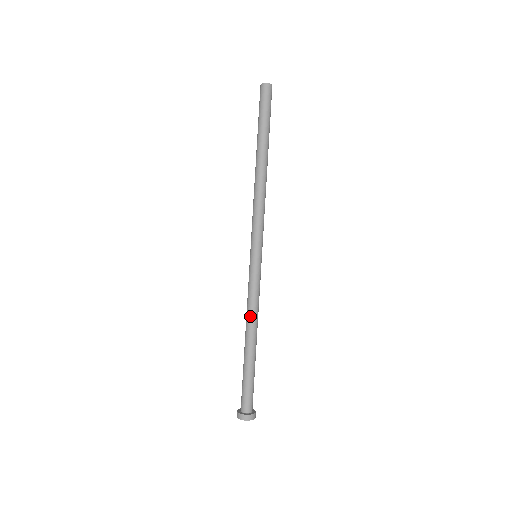
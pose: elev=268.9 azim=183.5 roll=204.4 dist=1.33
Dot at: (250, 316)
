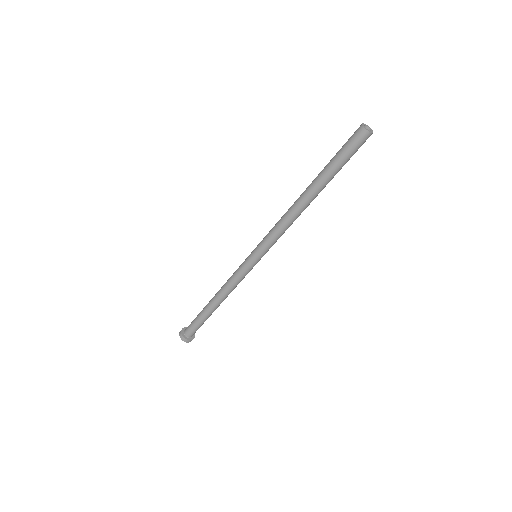
Dot at: (223, 288)
